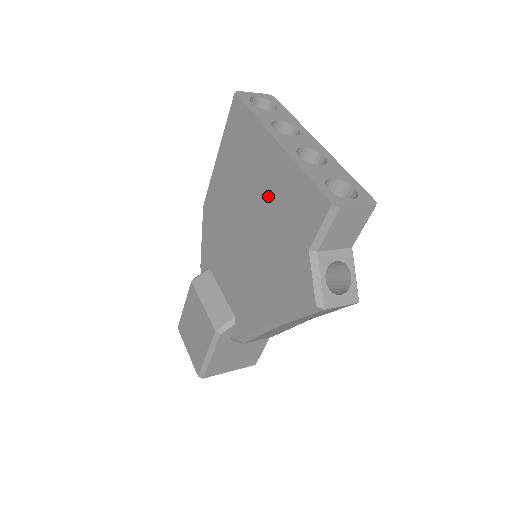
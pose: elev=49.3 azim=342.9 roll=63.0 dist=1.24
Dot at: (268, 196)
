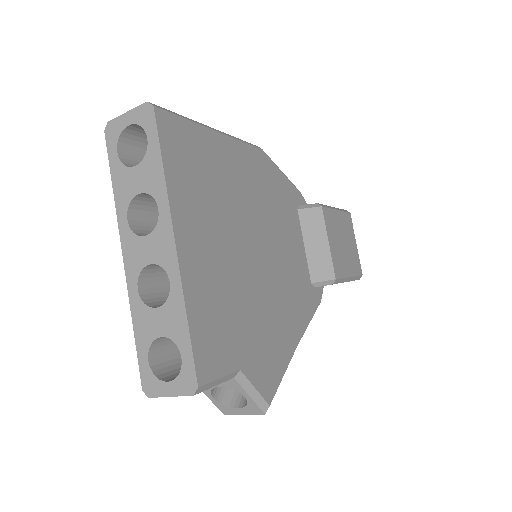
Dot at: occluded
